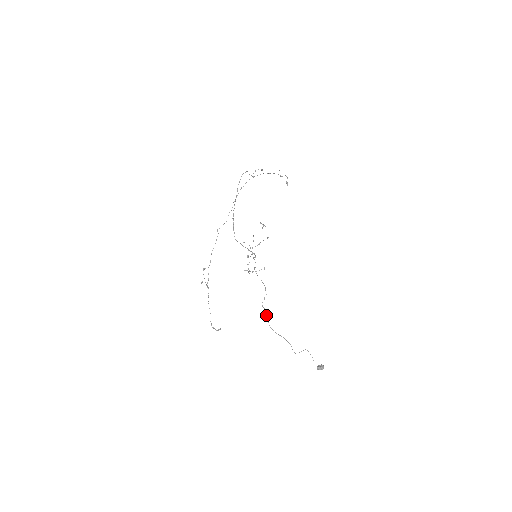
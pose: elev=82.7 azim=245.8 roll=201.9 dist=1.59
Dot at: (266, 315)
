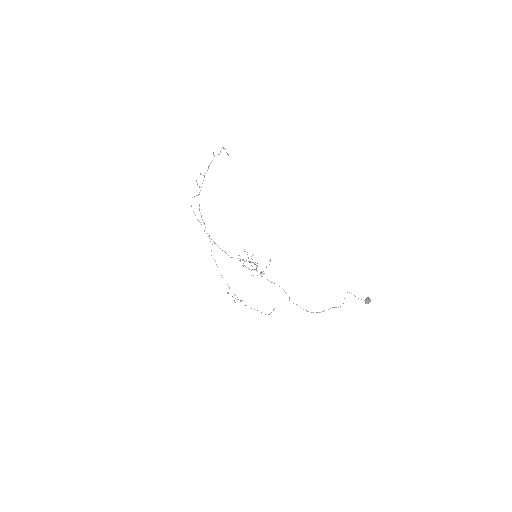
Dot at: occluded
